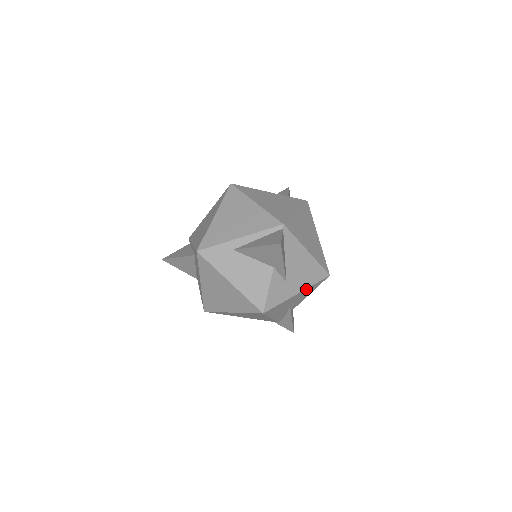
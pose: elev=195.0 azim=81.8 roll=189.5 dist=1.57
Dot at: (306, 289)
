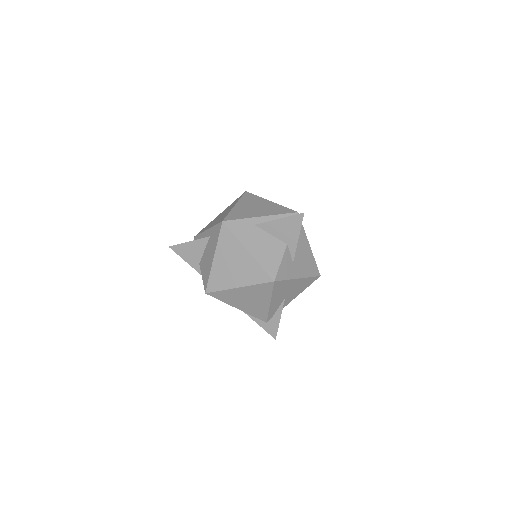
Dot at: (304, 279)
